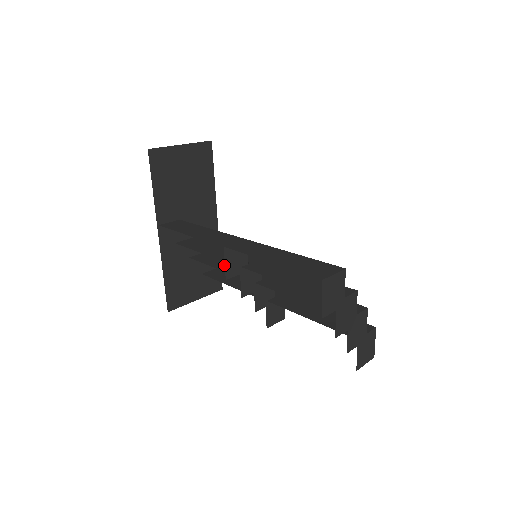
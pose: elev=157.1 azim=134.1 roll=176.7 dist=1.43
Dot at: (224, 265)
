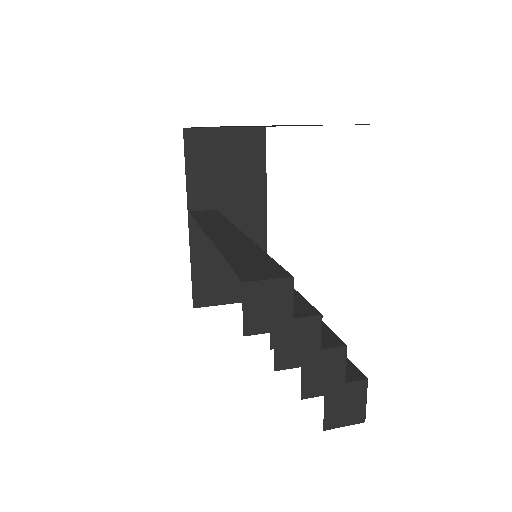
Dot at: occluded
